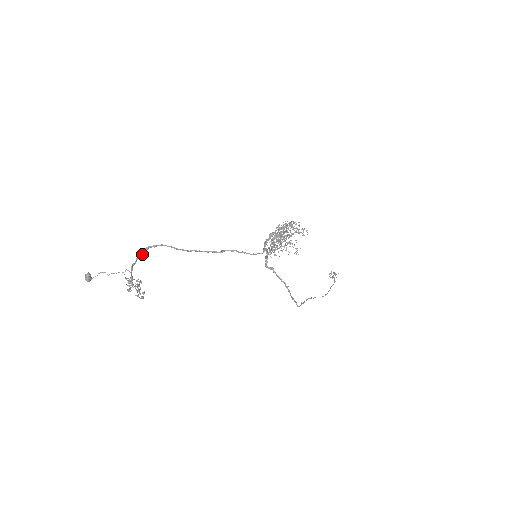
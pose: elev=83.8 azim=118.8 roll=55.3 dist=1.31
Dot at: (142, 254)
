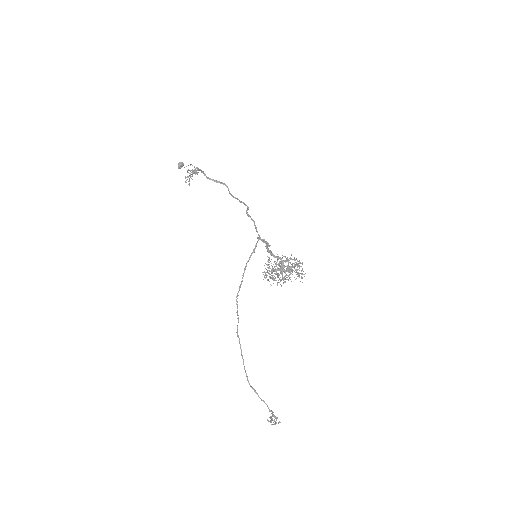
Dot at: (214, 181)
